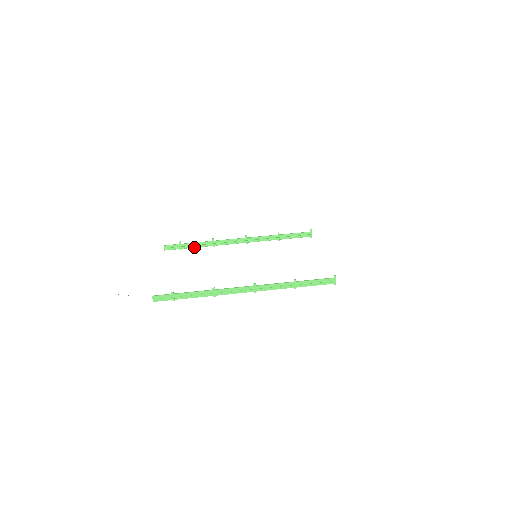
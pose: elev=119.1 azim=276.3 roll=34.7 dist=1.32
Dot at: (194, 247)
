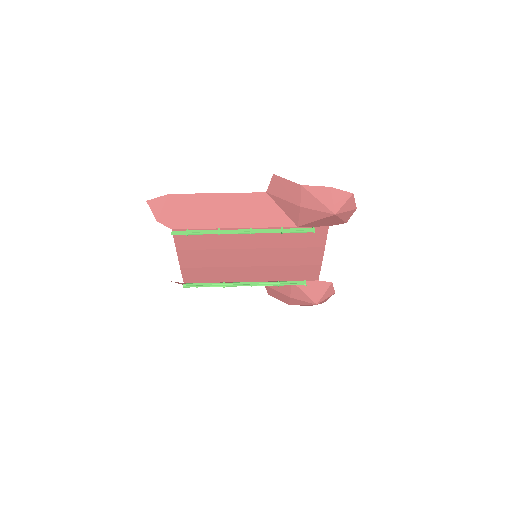
Dot at: (208, 286)
